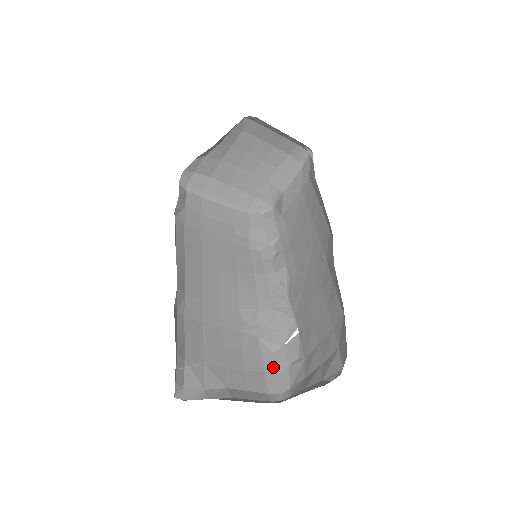
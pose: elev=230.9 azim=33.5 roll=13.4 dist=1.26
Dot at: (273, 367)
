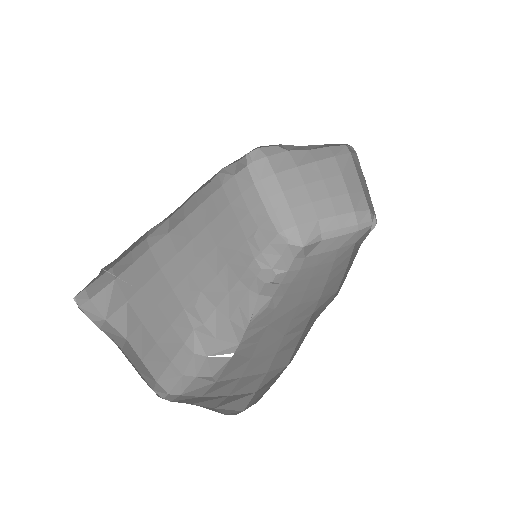
Dot at: (182, 365)
